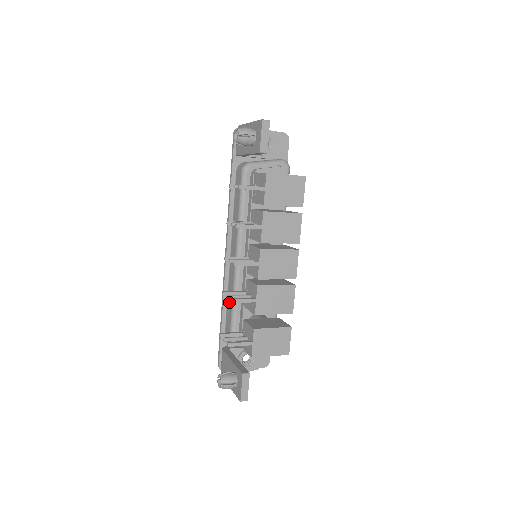
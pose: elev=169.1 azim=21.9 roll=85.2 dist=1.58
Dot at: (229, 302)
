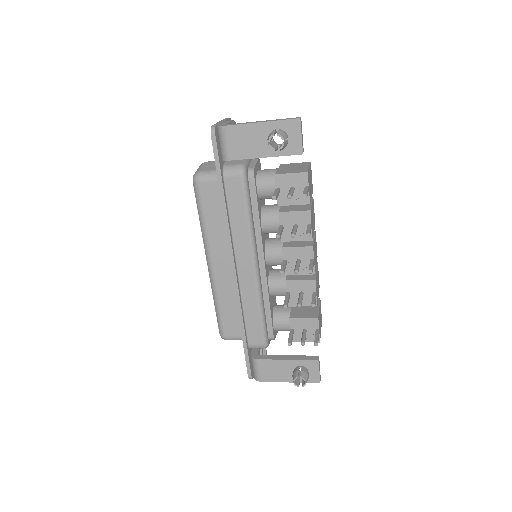
Dot at: (251, 313)
